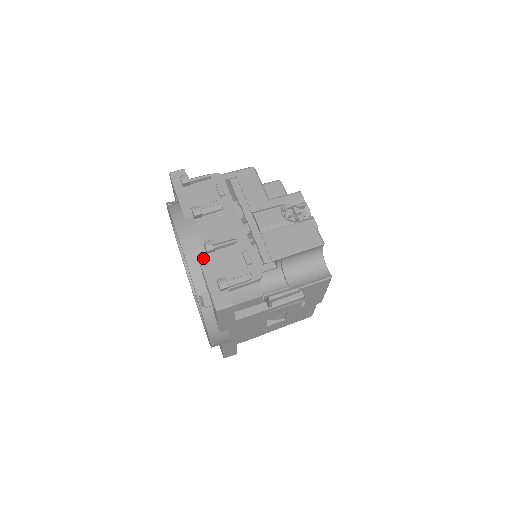
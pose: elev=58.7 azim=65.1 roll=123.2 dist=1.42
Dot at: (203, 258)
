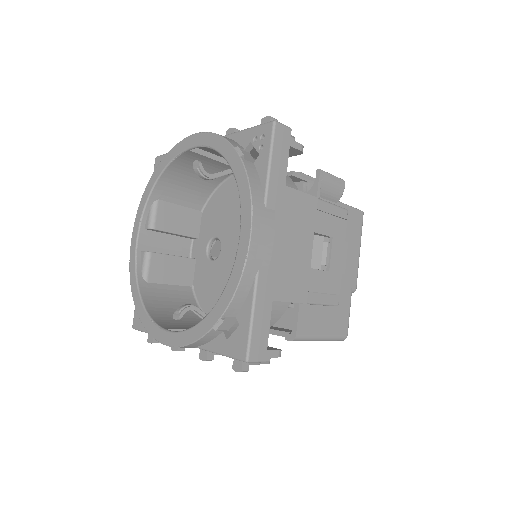
Dot at: occluded
